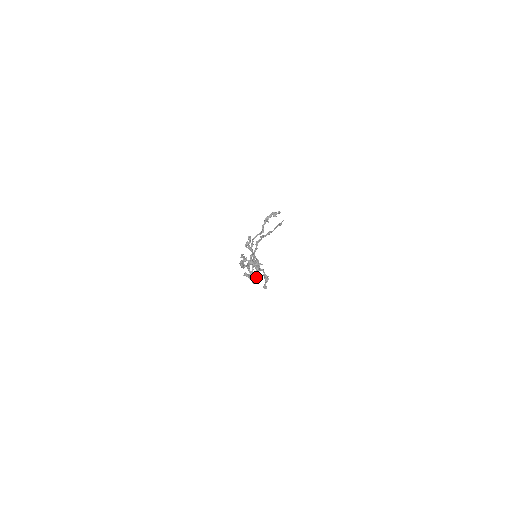
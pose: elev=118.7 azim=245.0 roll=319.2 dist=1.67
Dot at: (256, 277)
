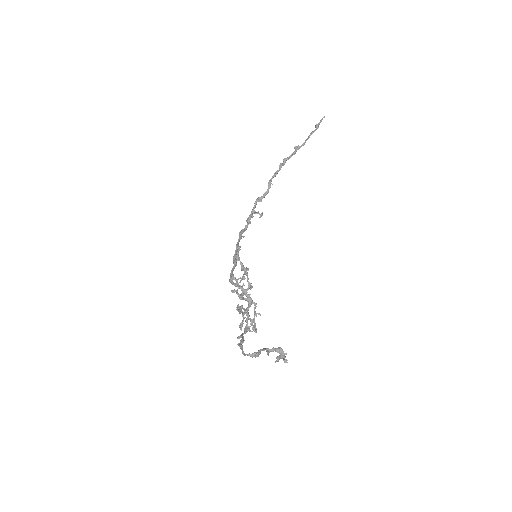
Dot at: occluded
